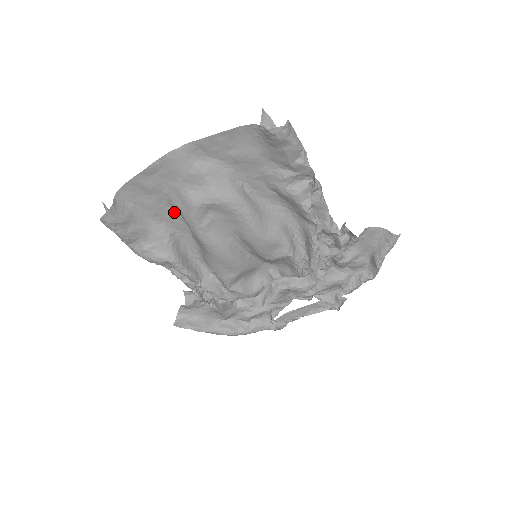
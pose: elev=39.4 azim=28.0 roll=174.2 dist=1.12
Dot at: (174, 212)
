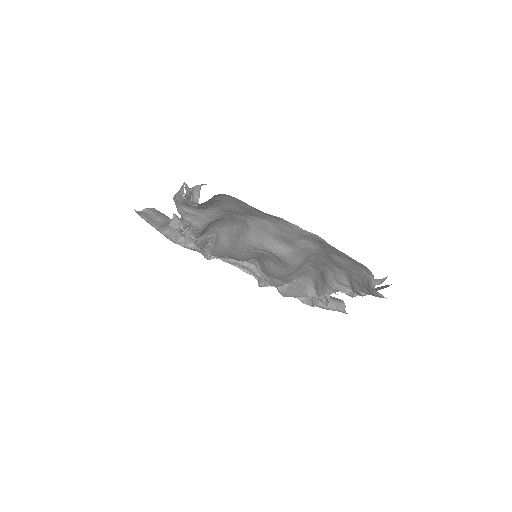
Dot at: (242, 219)
